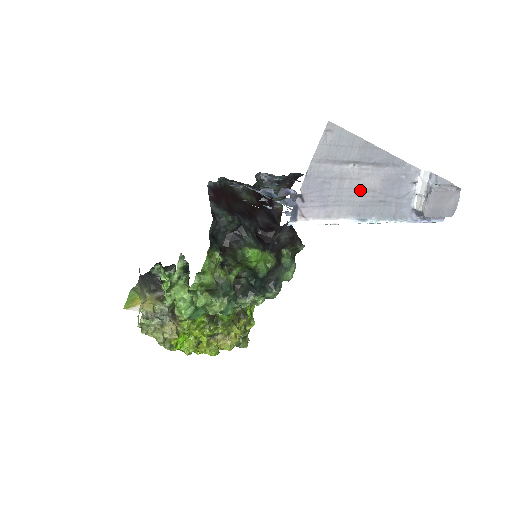
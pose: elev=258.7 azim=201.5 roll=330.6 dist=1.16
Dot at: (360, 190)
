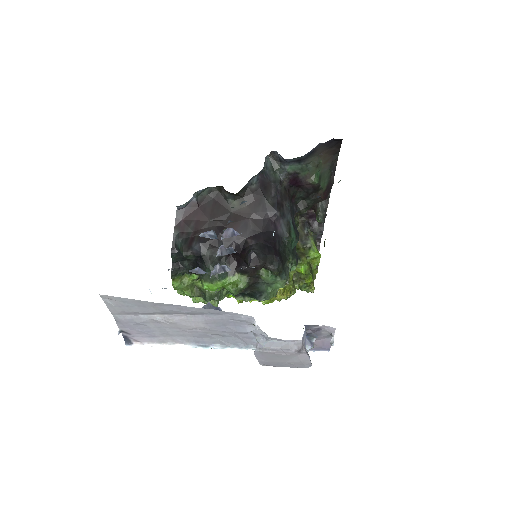
Dot at: (184, 328)
